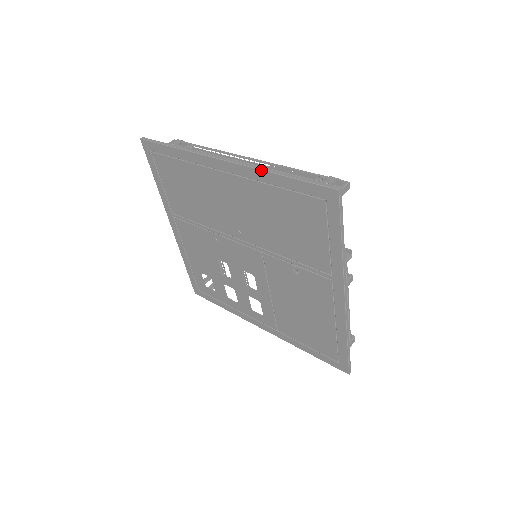
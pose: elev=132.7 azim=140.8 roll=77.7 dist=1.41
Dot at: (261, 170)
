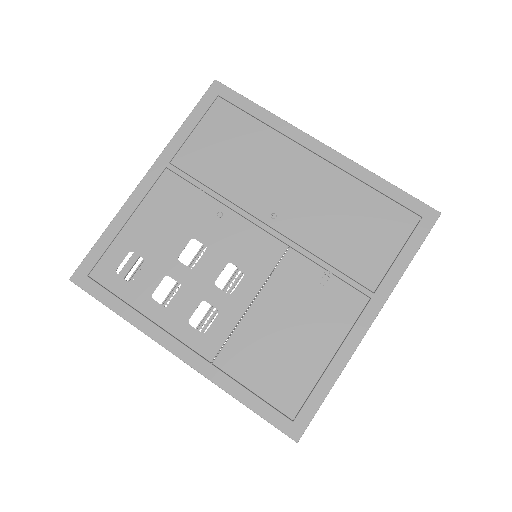
Dot at: (367, 169)
